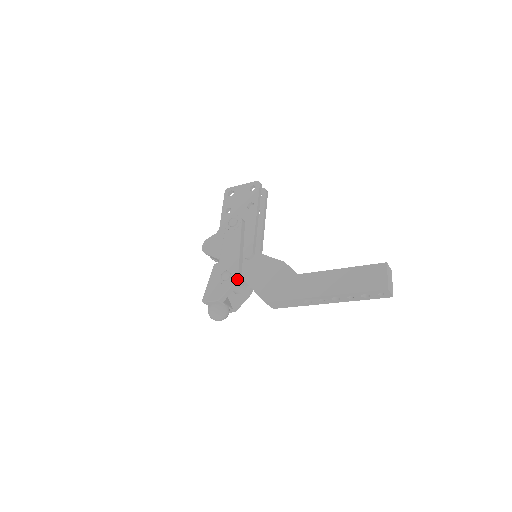
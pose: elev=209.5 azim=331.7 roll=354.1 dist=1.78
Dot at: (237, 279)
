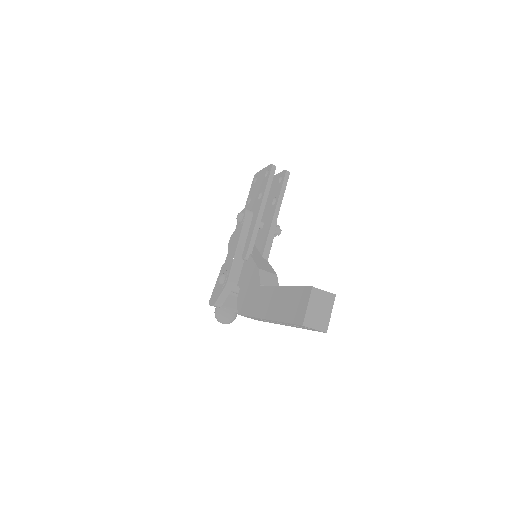
Dot at: (227, 284)
